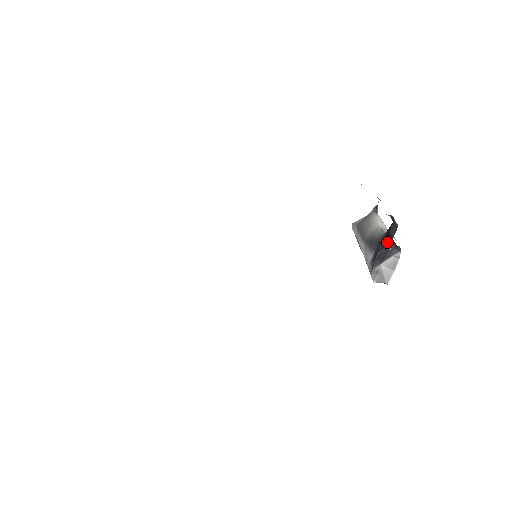
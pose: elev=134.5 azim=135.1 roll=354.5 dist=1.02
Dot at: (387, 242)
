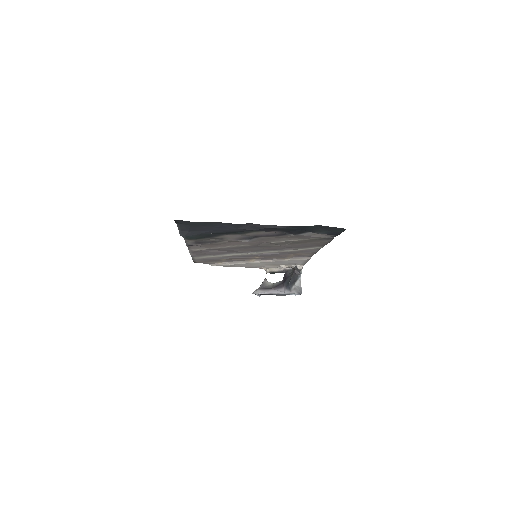
Dot at: (291, 276)
